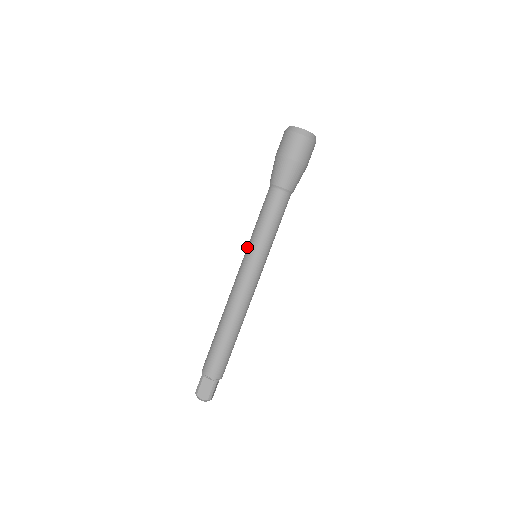
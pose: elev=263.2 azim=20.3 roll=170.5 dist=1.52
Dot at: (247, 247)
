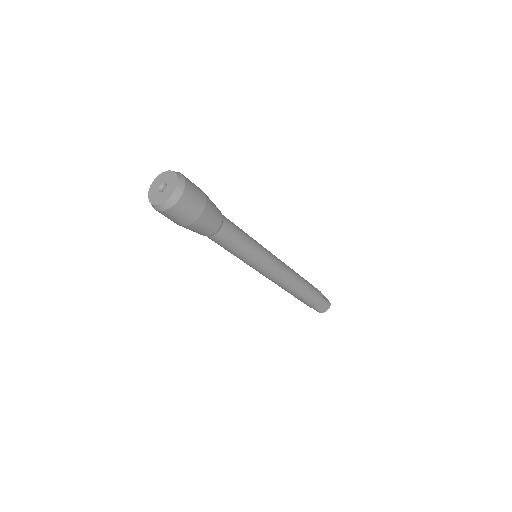
Dot at: occluded
